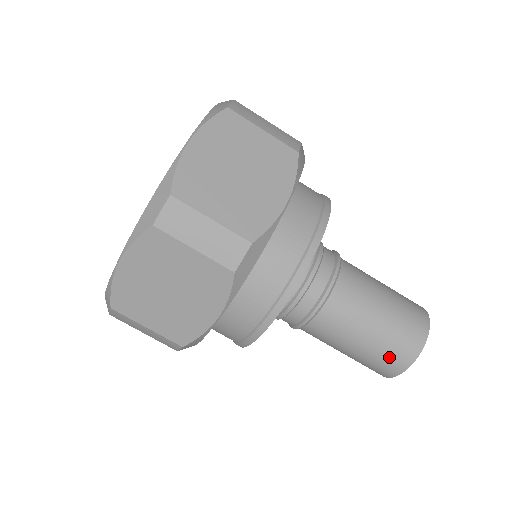
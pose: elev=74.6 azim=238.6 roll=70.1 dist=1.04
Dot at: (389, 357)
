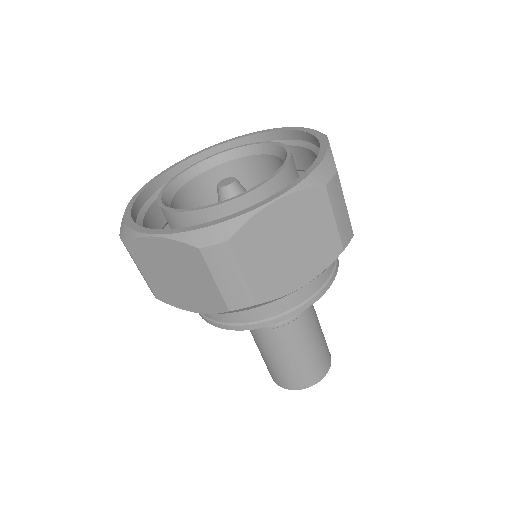
Dot at: (316, 368)
